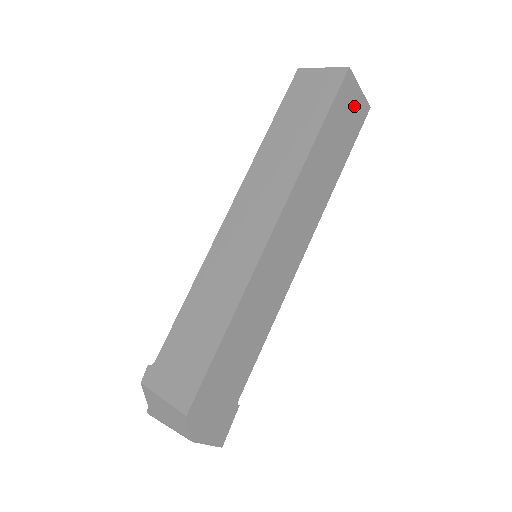
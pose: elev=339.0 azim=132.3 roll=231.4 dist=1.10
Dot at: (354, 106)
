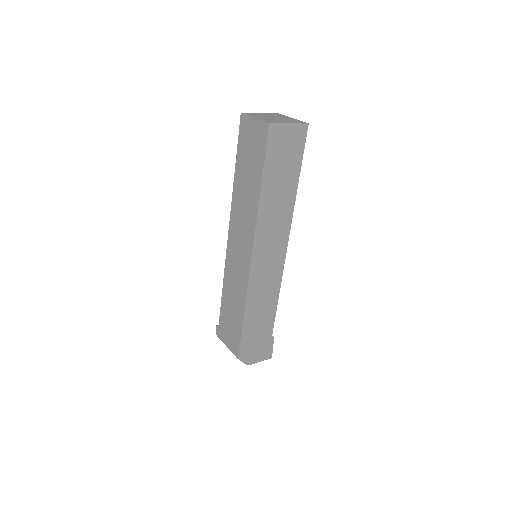
Dot at: (289, 139)
